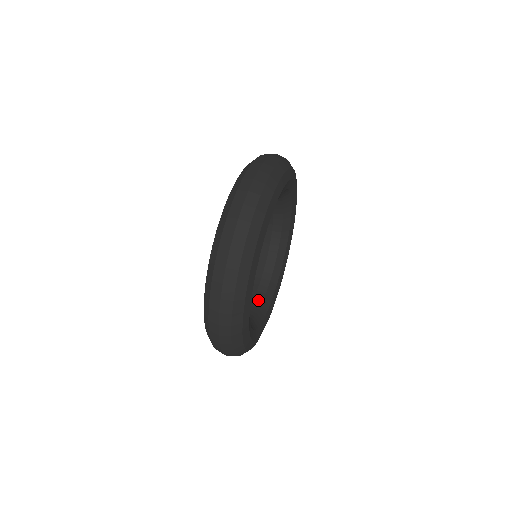
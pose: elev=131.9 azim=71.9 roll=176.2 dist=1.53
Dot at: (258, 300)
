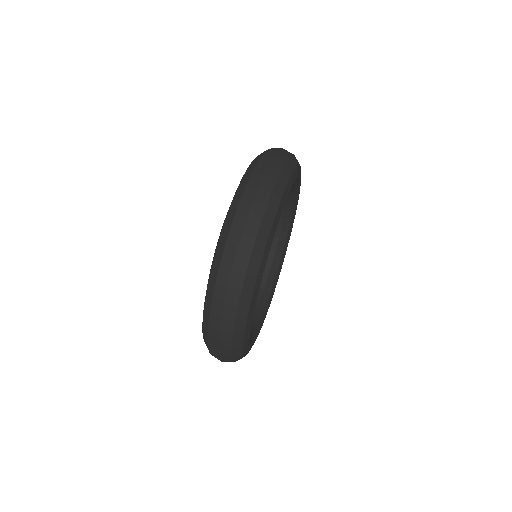
Dot at: occluded
